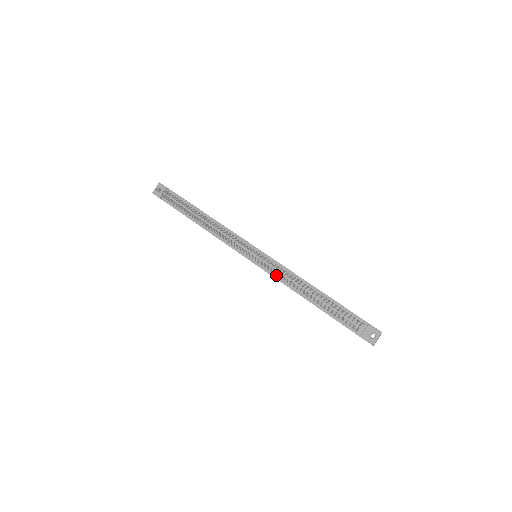
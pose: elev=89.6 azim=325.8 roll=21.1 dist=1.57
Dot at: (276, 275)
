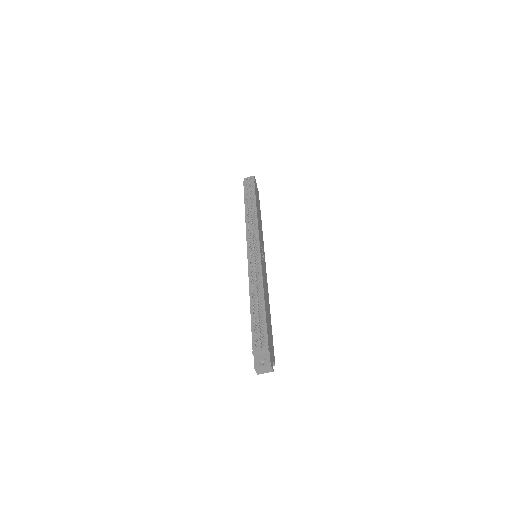
Dot at: occluded
